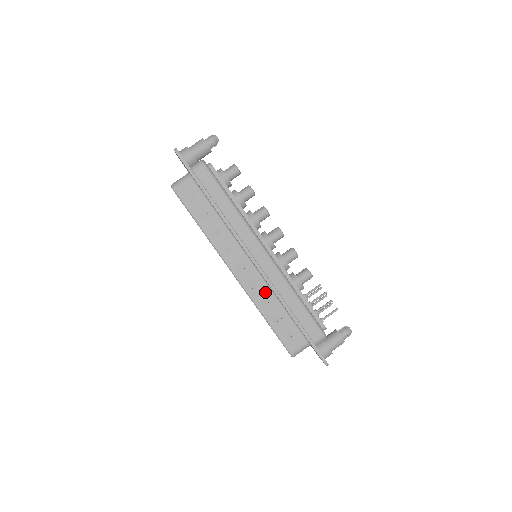
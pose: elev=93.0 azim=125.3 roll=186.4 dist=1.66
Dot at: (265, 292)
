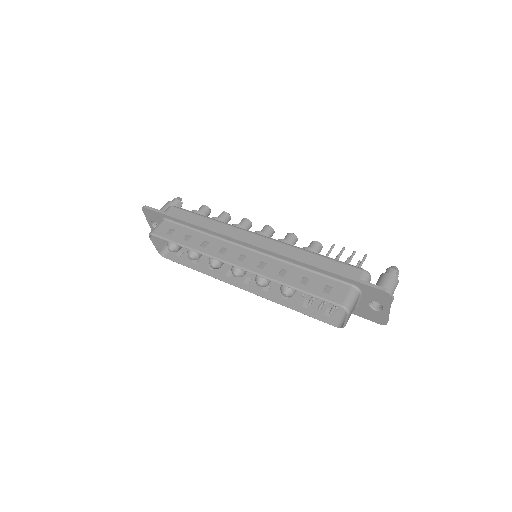
Dot at: (278, 266)
